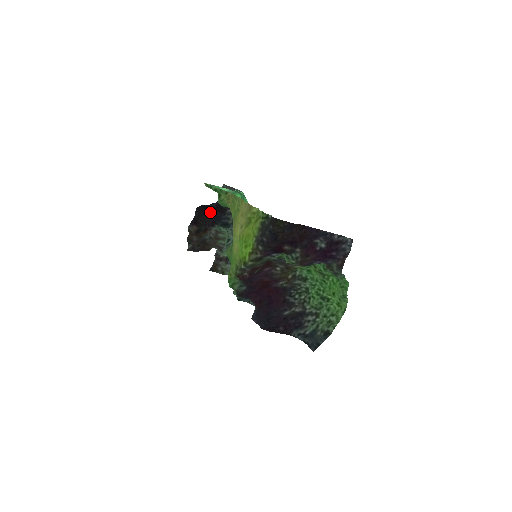
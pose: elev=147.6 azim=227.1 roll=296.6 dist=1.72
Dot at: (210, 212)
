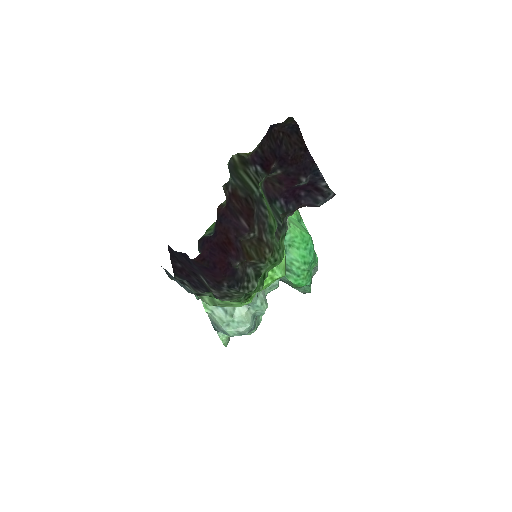
Dot at: occluded
